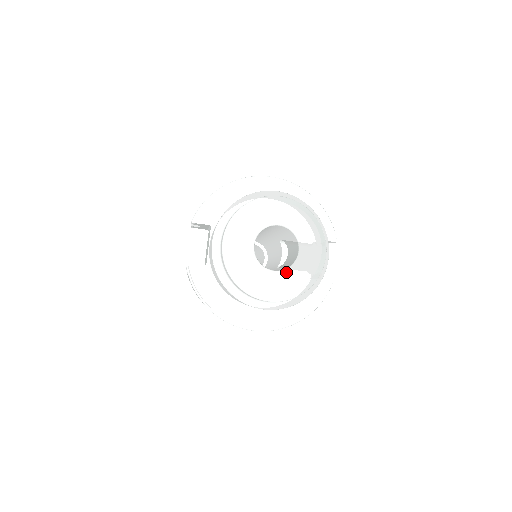
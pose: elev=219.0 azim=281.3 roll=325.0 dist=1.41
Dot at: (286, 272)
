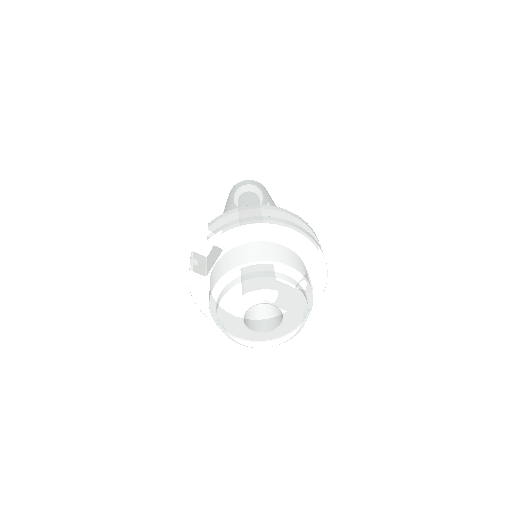
Dot at: (262, 336)
